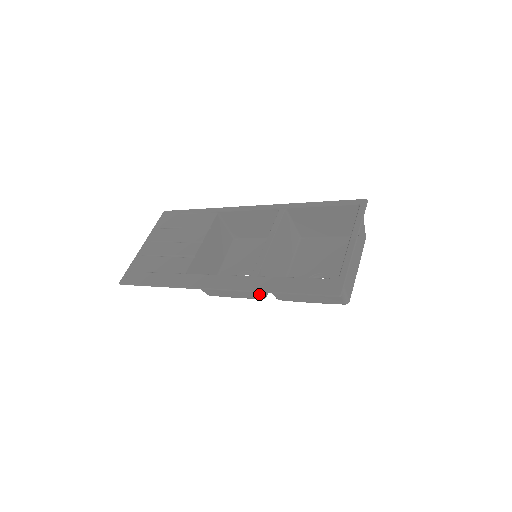
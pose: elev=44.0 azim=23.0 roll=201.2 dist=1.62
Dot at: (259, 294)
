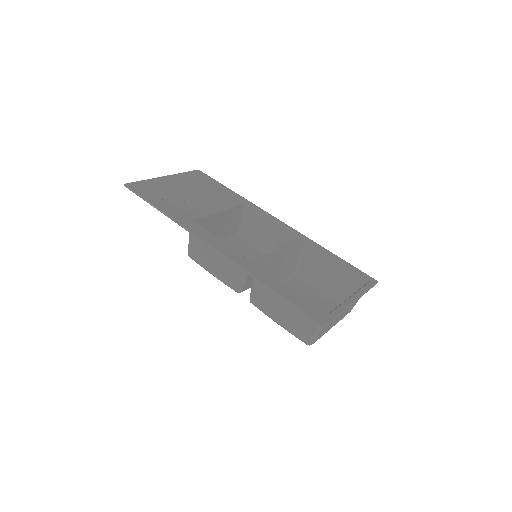
Dot at: (239, 284)
